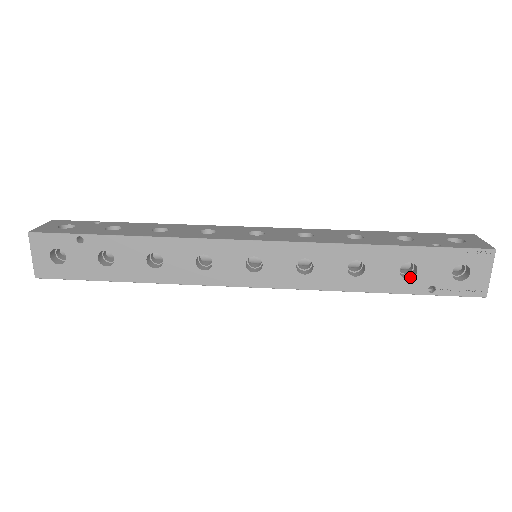
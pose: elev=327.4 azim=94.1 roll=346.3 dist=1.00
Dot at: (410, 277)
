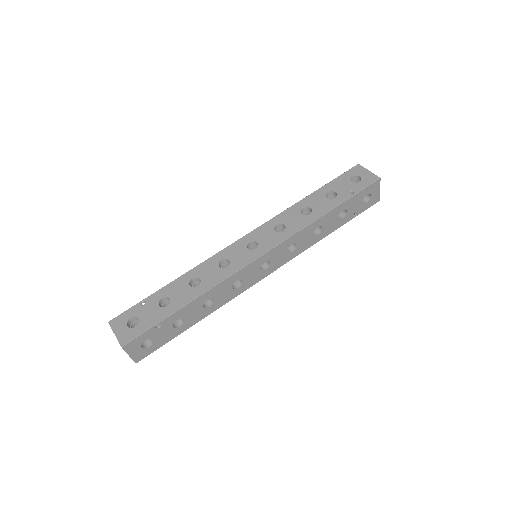
Dot at: (344, 216)
